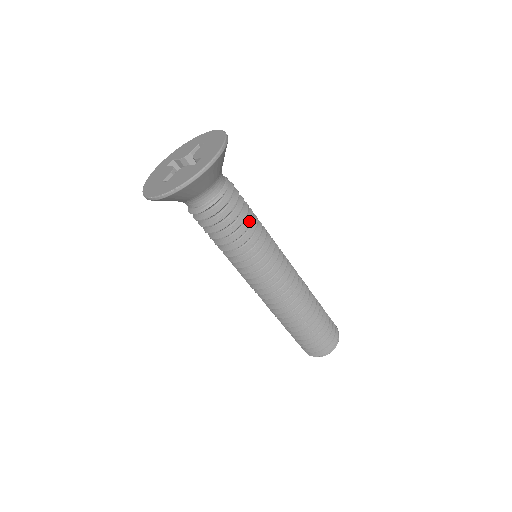
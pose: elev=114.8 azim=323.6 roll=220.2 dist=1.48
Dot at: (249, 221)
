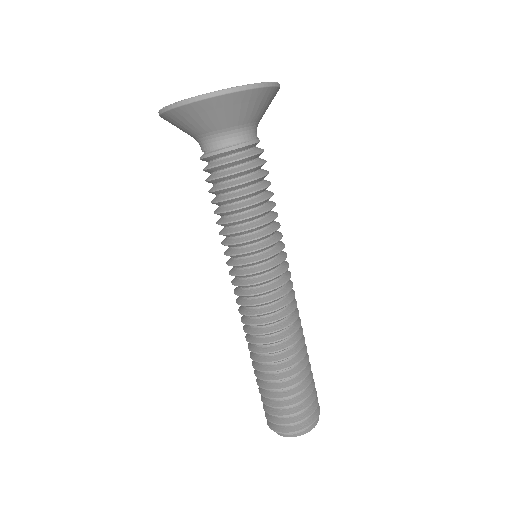
Dot at: (254, 201)
